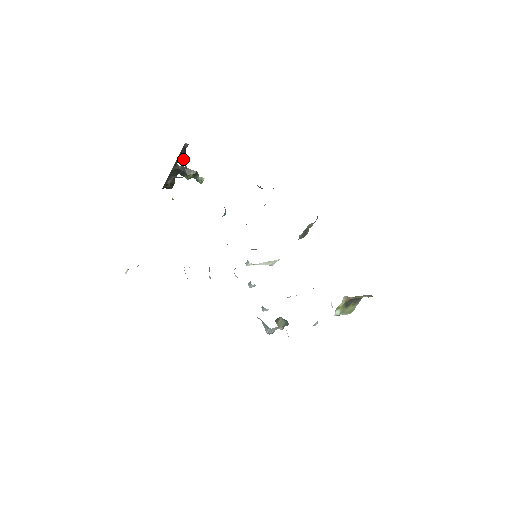
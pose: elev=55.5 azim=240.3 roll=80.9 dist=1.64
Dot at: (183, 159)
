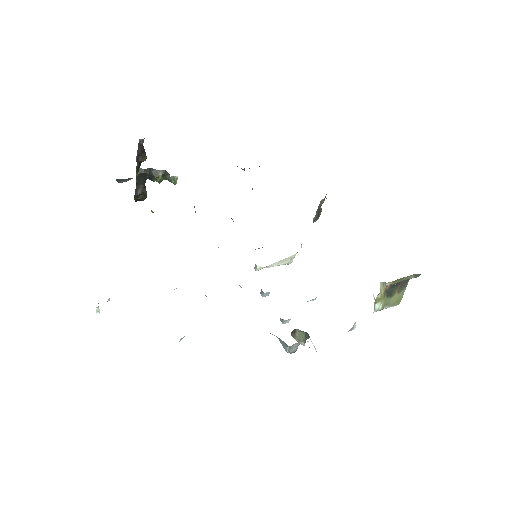
Dot at: (144, 159)
